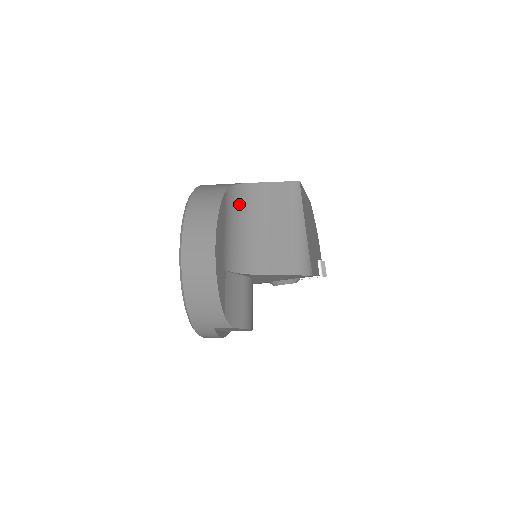
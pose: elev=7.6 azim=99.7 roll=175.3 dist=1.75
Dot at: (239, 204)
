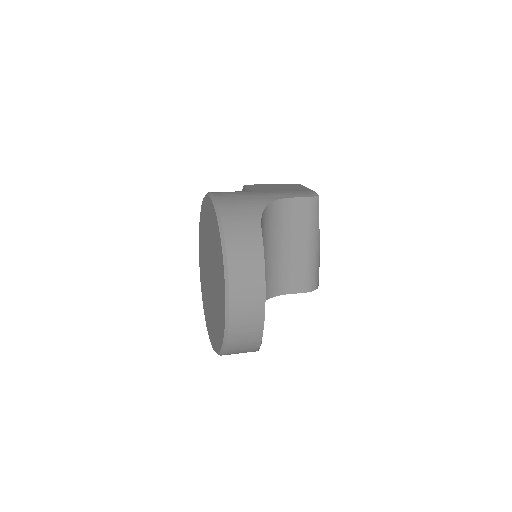
Dot at: (265, 231)
